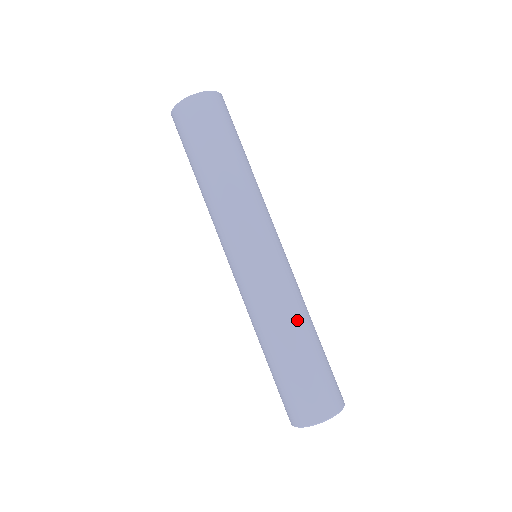
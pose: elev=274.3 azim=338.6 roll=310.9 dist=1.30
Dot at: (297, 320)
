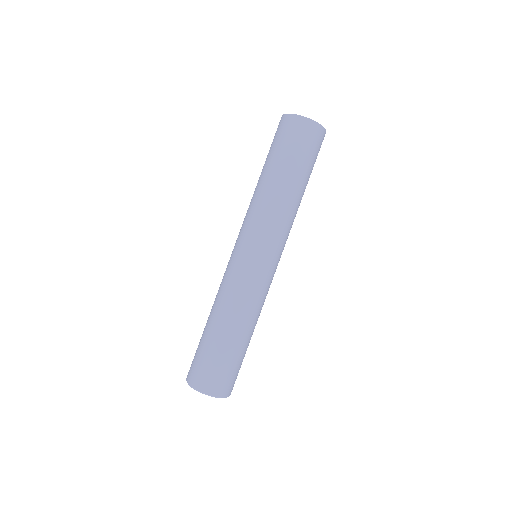
Dot at: (225, 312)
